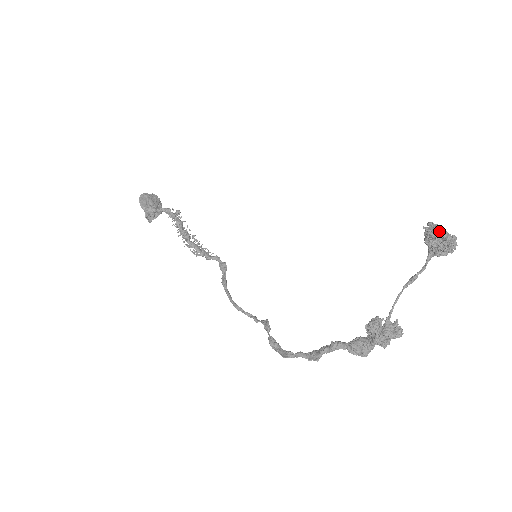
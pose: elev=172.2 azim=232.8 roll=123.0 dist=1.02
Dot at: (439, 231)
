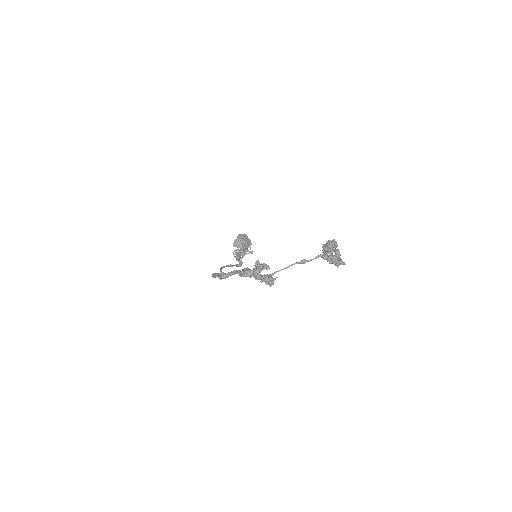
Dot at: (333, 241)
